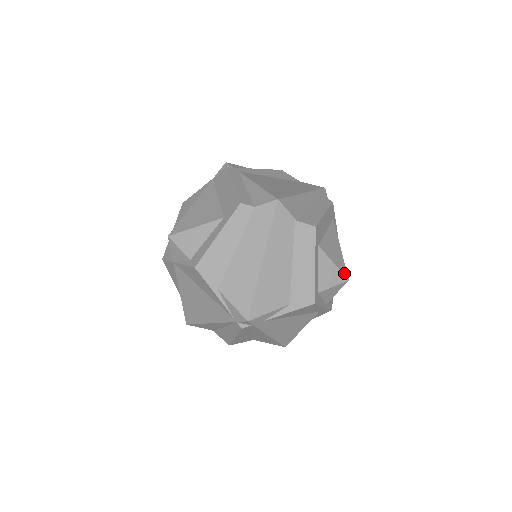
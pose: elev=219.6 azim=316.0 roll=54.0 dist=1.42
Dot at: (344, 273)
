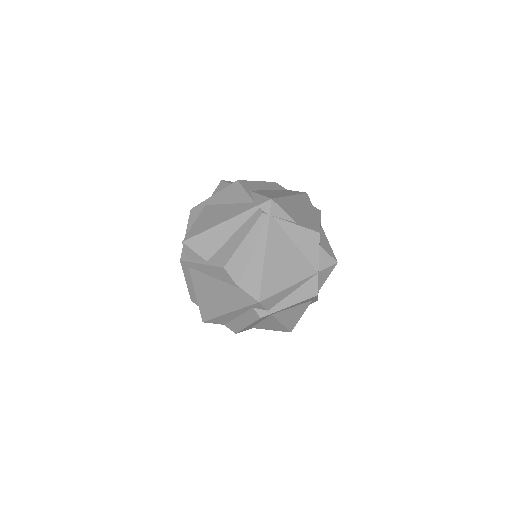
Dot at: (284, 331)
